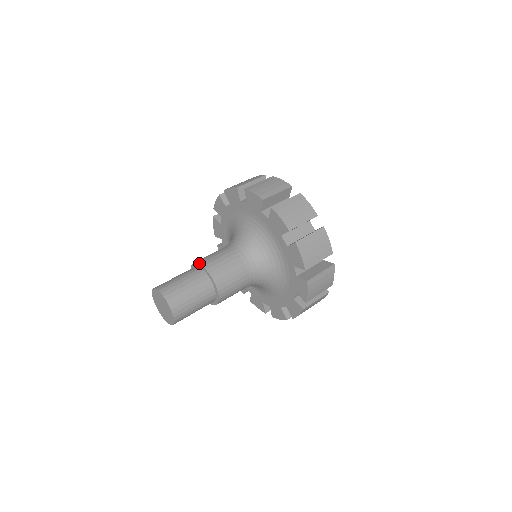
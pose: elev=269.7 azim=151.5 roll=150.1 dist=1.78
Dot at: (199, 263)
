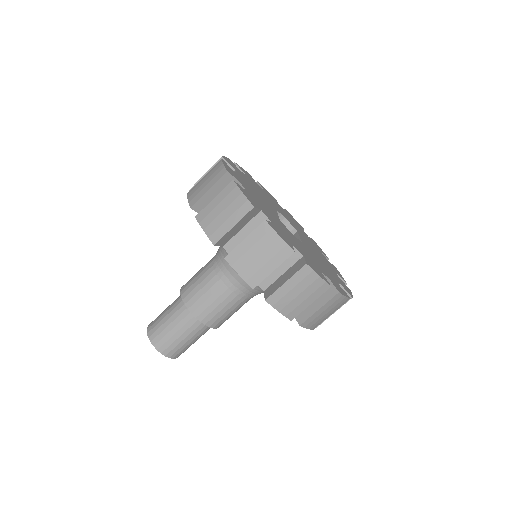
Dot at: (182, 298)
